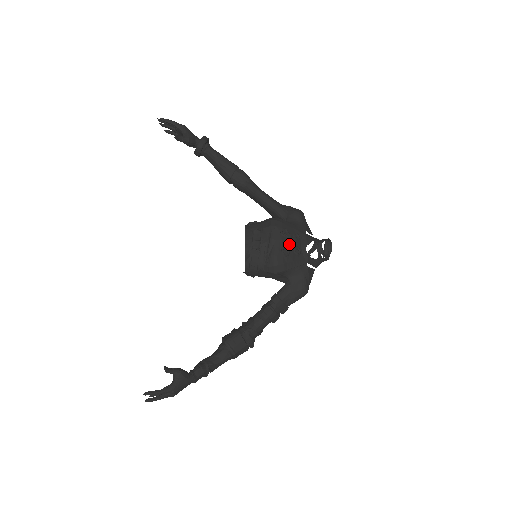
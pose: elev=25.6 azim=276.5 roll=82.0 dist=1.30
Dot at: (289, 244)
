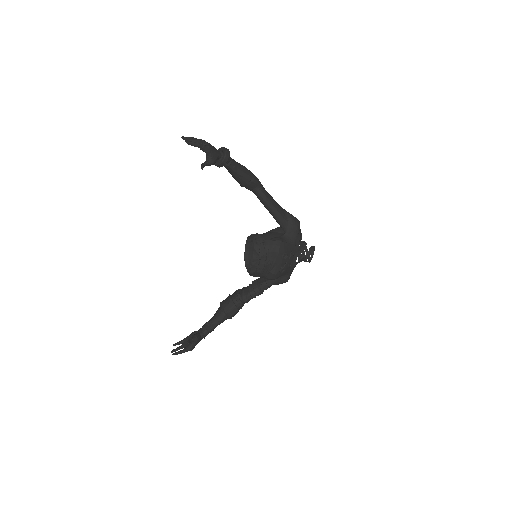
Dot at: (286, 265)
